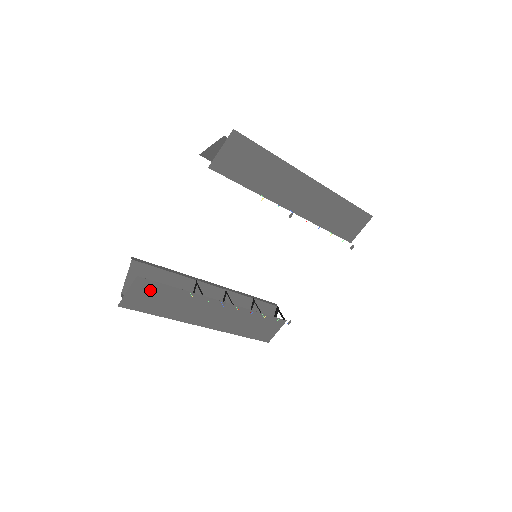
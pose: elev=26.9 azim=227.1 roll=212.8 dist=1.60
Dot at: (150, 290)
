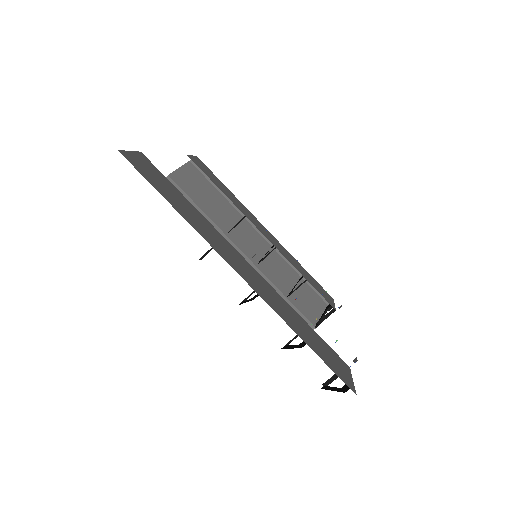
Dot at: (157, 175)
